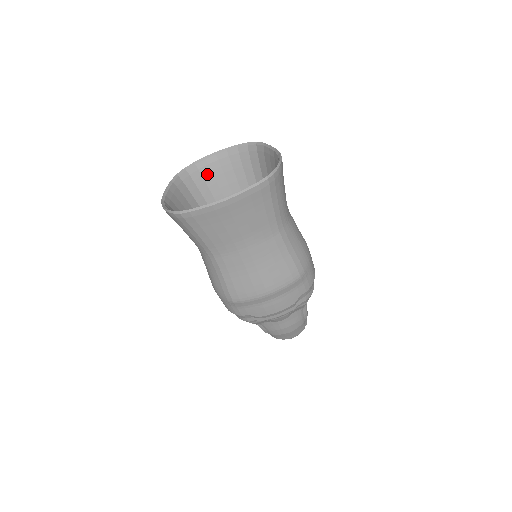
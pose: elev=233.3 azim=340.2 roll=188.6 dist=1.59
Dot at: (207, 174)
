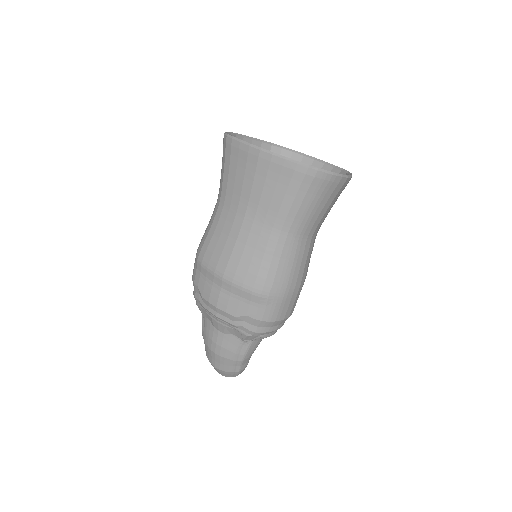
Dot at: occluded
